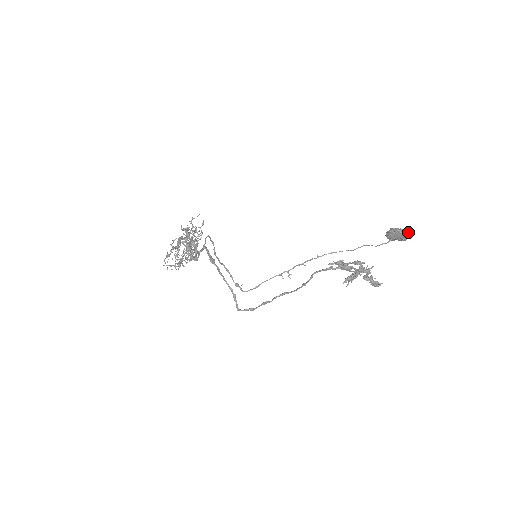
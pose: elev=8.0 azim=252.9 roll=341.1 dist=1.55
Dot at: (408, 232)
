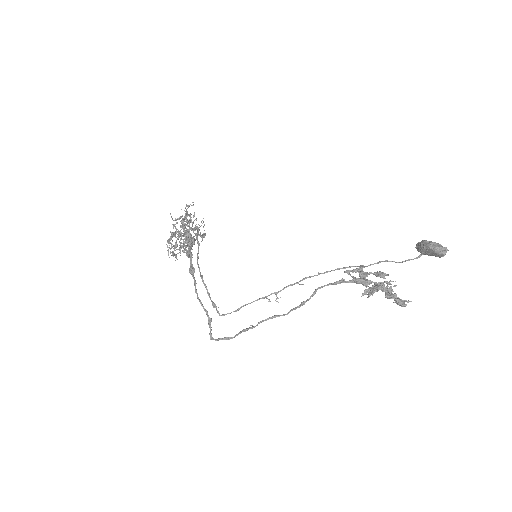
Dot at: (444, 250)
